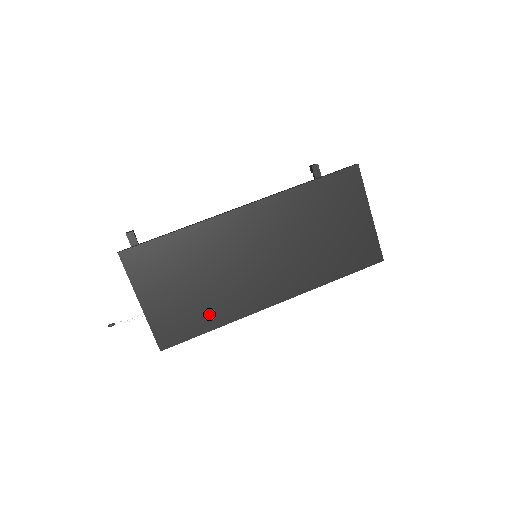
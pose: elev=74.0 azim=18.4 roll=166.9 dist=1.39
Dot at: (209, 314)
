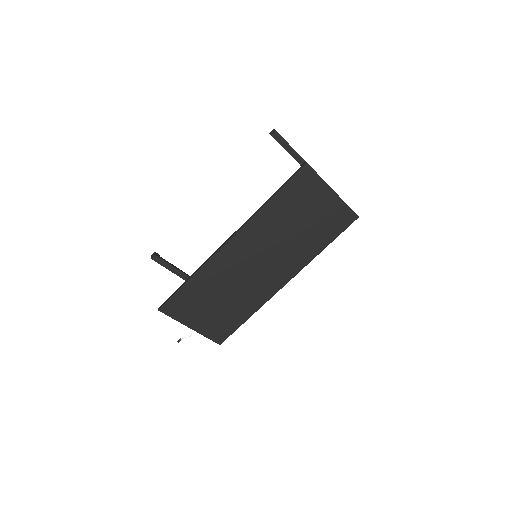
Dot at: (241, 312)
